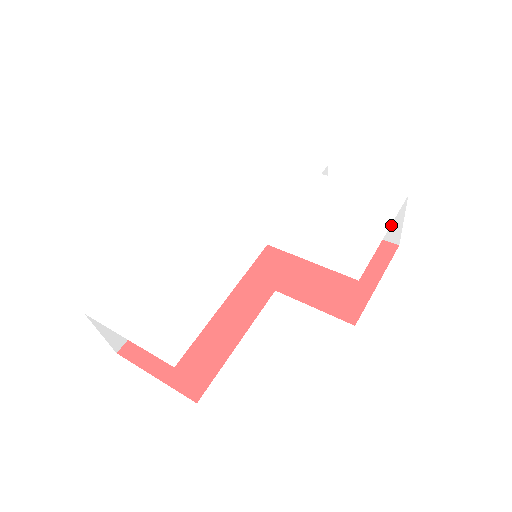
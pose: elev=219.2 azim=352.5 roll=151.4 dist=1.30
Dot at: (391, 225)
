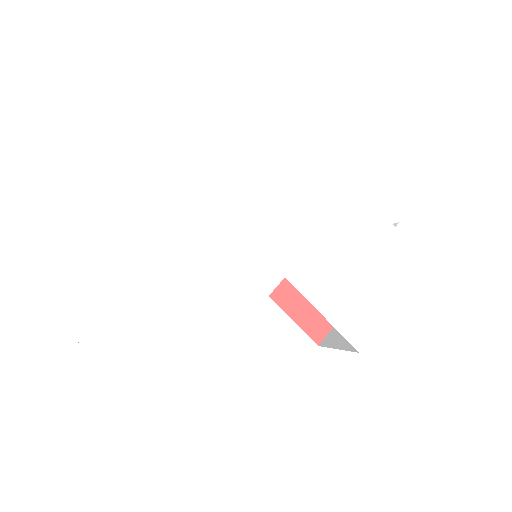
Dot at: occluded
